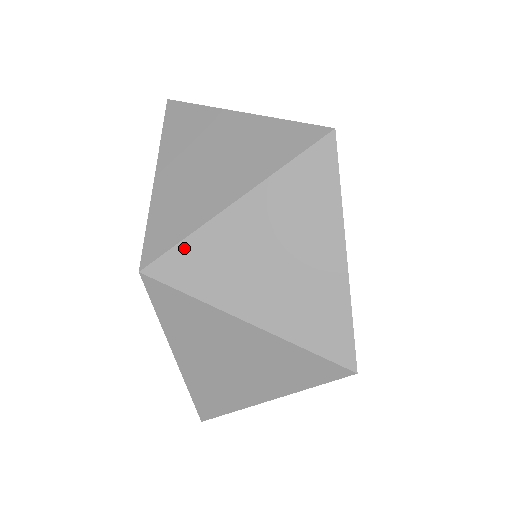
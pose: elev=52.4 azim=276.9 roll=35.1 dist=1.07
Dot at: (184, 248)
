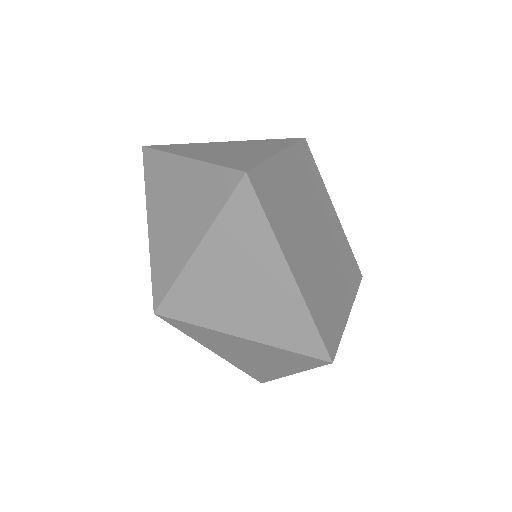
Dot at: (175, 292)
